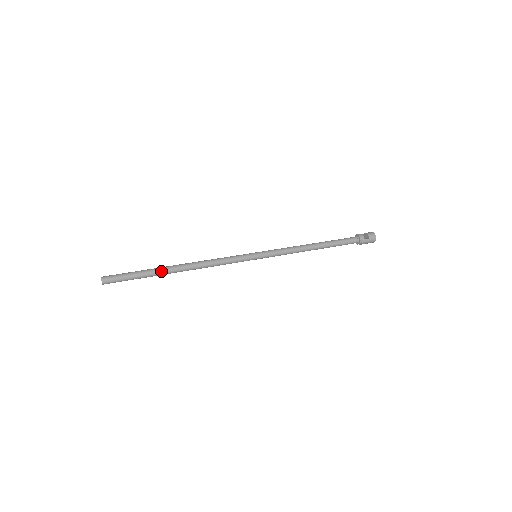
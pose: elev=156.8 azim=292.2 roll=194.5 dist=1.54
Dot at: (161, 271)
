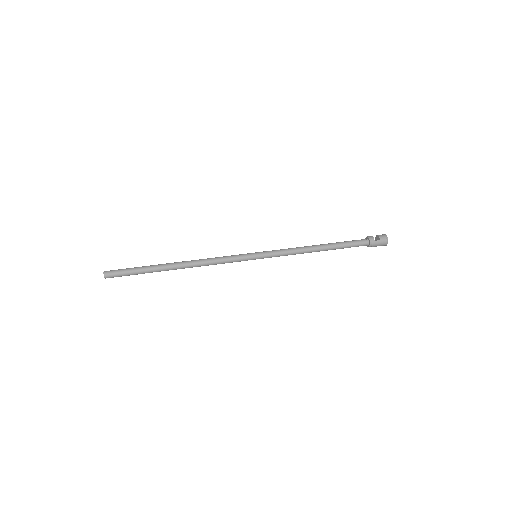
Dot at: (160, 267)
